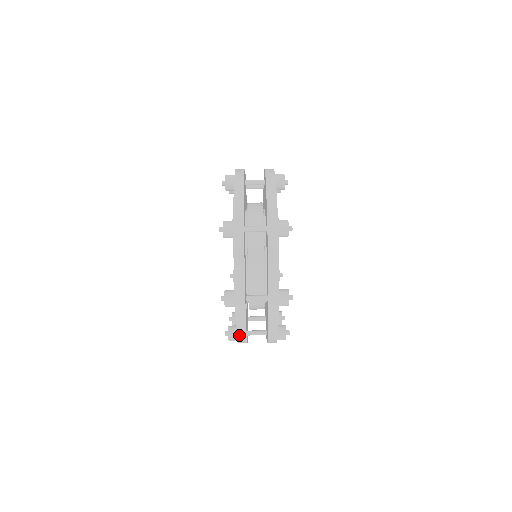
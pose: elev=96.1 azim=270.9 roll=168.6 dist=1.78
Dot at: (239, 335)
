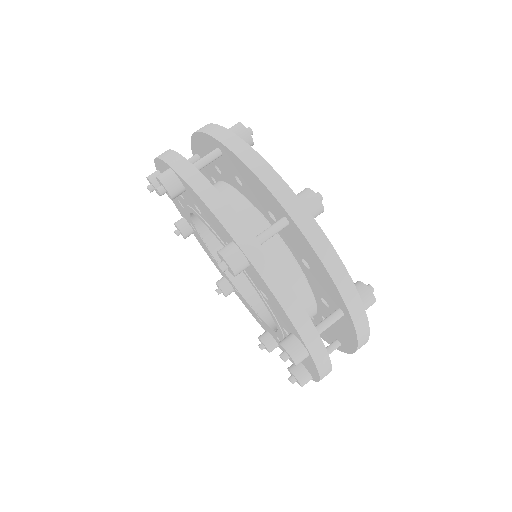
Dot at: (294, 319)
